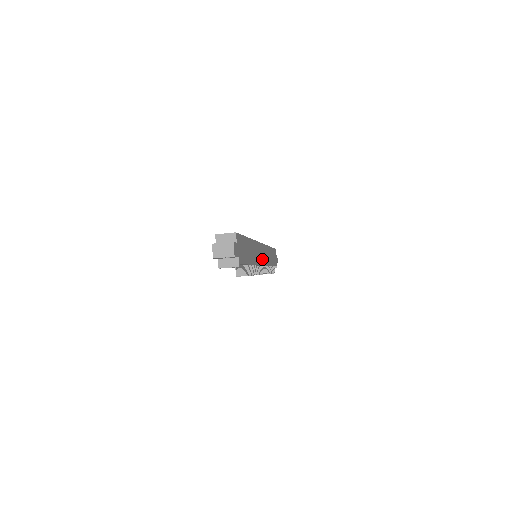
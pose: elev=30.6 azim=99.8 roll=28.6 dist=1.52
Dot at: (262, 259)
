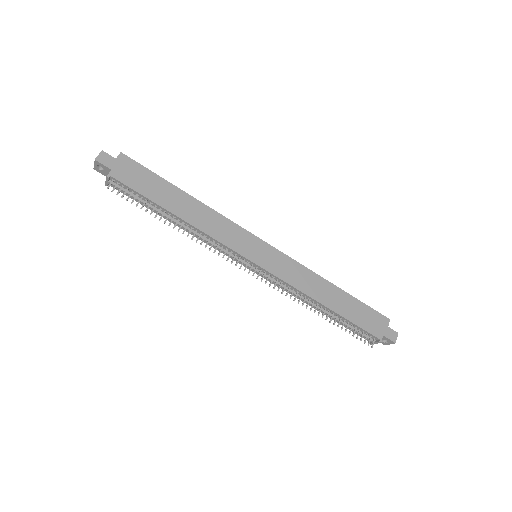
Dot at: (252, 254)
